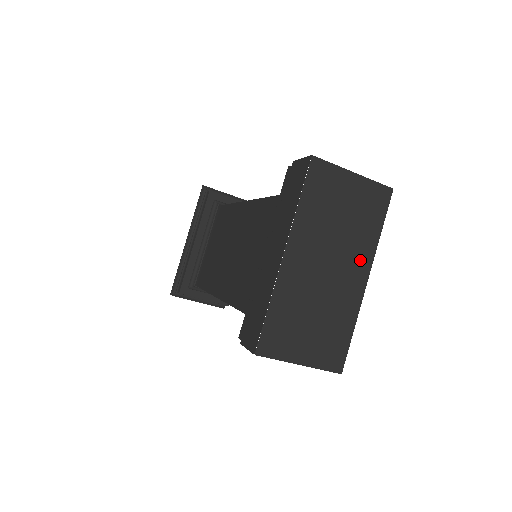
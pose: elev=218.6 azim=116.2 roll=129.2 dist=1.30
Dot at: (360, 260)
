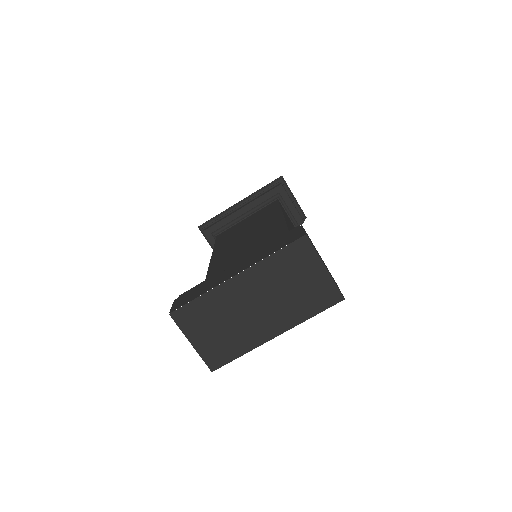
Dot at: (282, 321)
